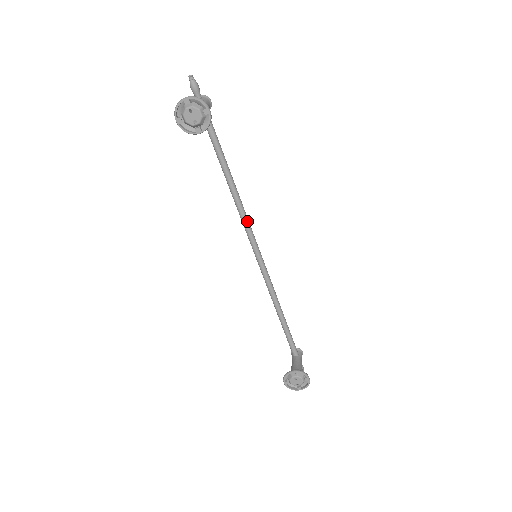
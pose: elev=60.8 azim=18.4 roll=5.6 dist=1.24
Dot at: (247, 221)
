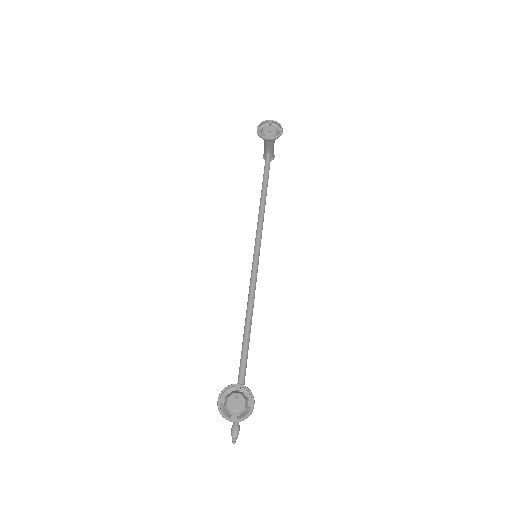
Dot at: (261, 231)
